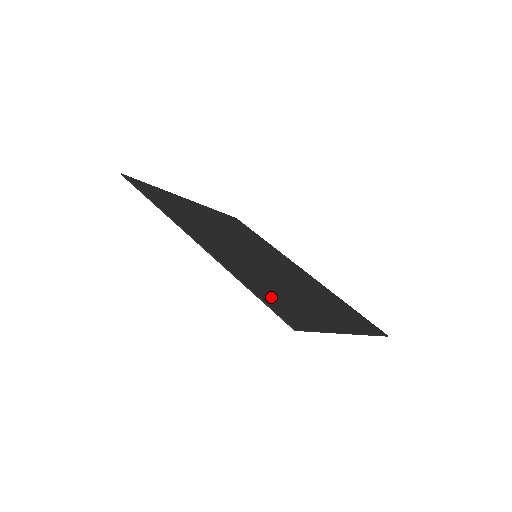
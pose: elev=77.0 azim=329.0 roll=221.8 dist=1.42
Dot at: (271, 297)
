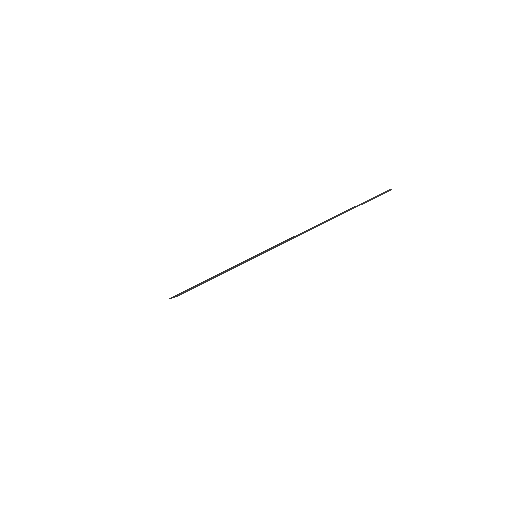
Dot at: occluded
